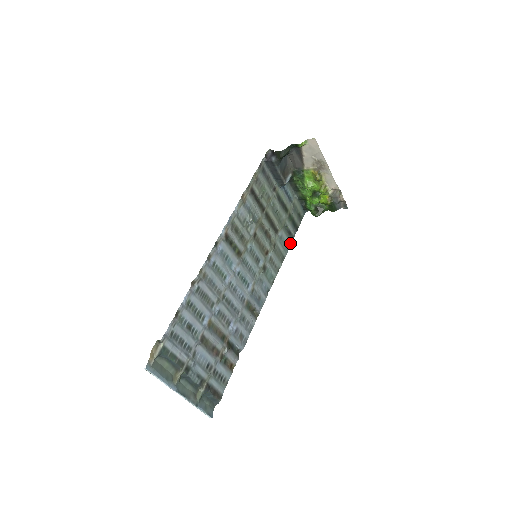
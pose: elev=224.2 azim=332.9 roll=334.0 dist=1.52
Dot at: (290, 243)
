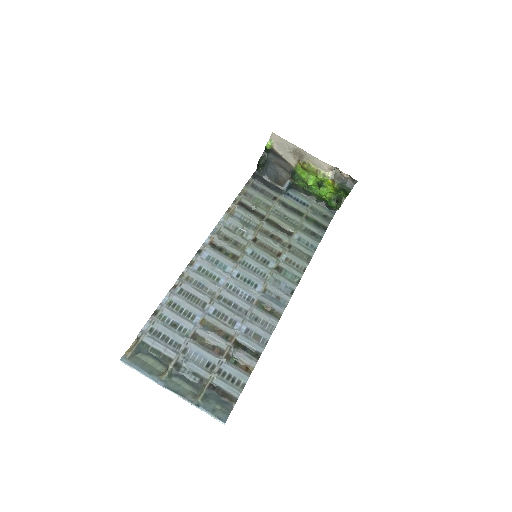
Dot at: (317, 243)
